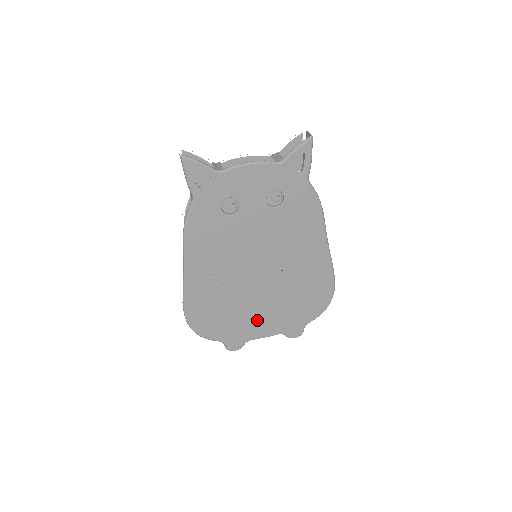
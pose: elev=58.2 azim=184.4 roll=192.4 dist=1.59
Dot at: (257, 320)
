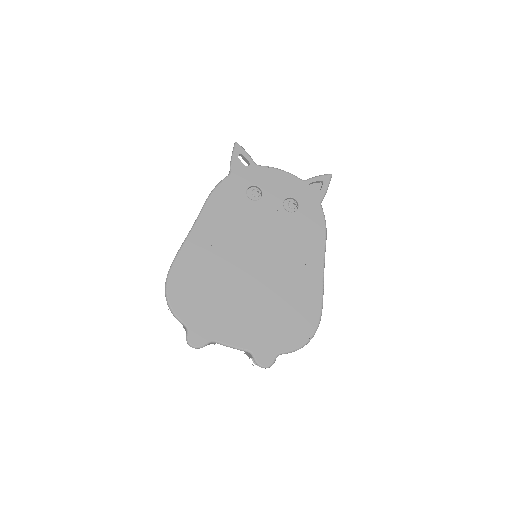
Dot at: (232, 318)
